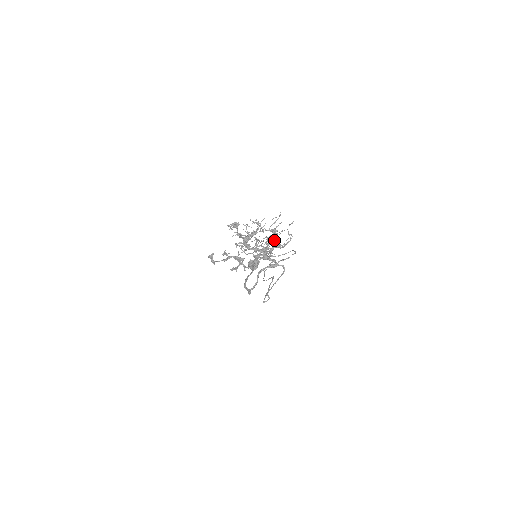
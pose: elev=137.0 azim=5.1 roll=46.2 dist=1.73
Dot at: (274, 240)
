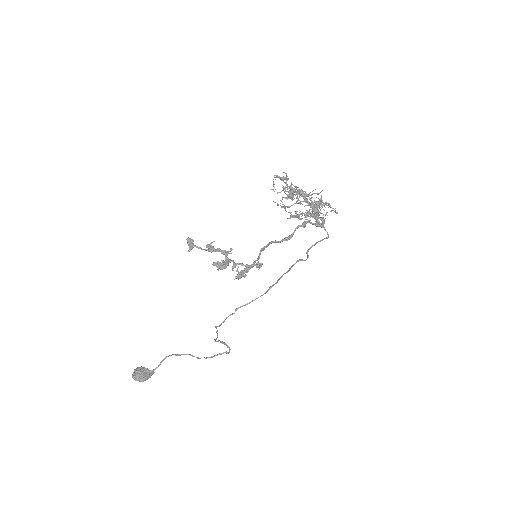
Dot at: occluded
